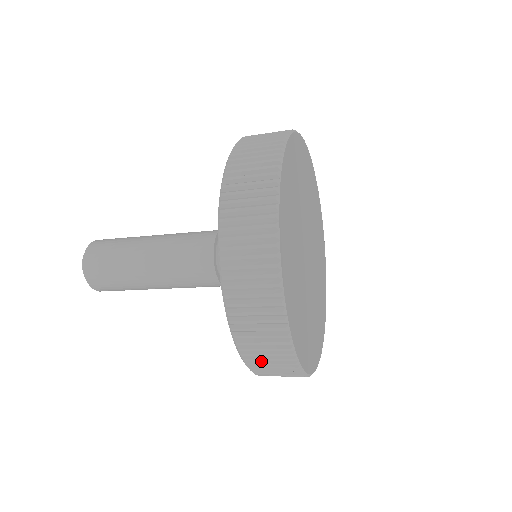
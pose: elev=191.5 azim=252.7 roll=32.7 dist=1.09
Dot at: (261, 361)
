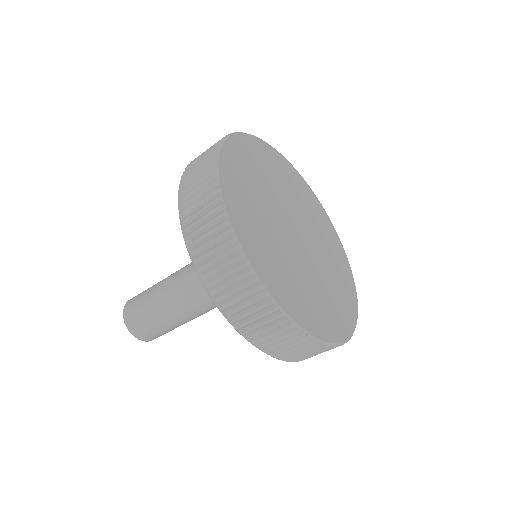
Dot at: (191, 193)
